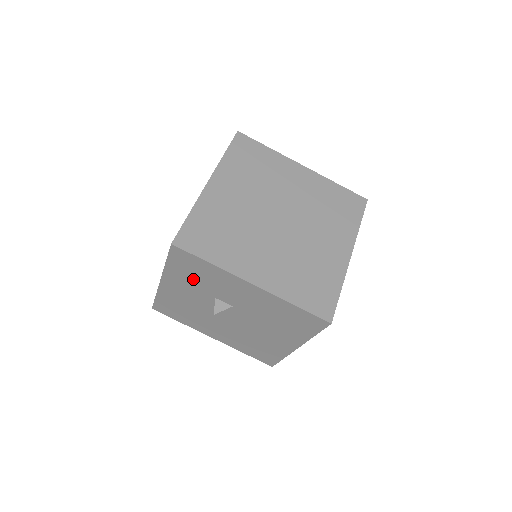
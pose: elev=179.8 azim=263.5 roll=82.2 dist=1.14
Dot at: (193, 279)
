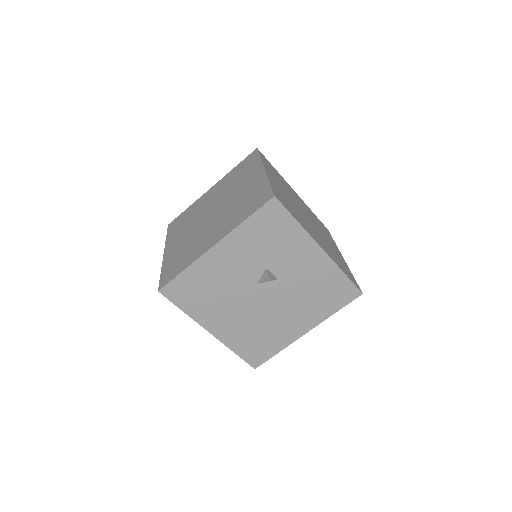
Dot at: (260, 242)
